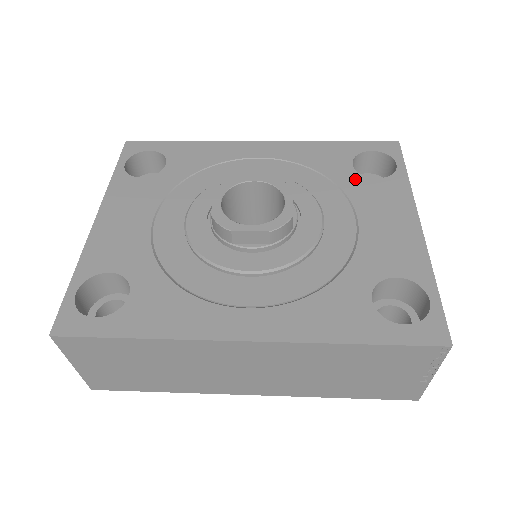
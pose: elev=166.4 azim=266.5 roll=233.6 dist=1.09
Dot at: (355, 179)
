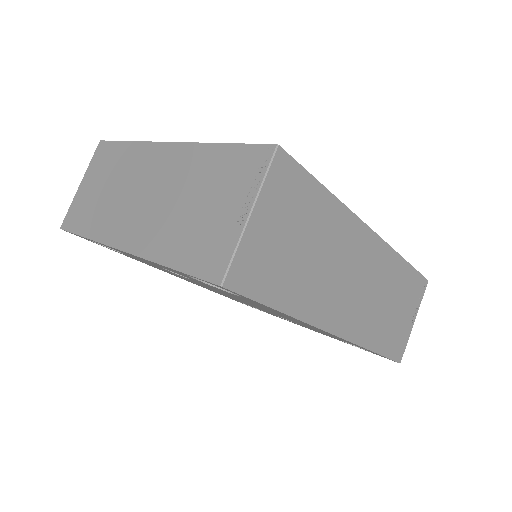
Dot at: occluded
